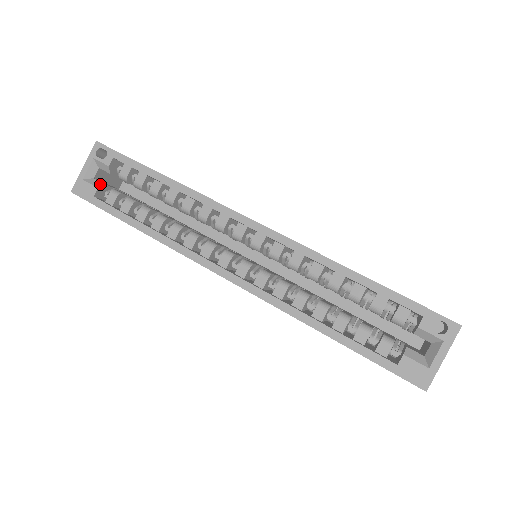
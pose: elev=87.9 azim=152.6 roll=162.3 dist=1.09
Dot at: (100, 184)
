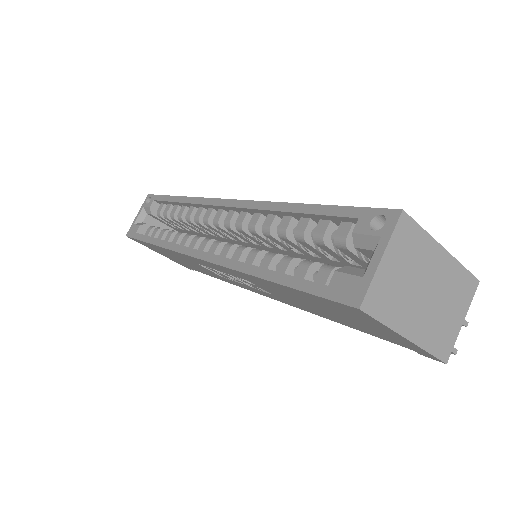
Dot at: (143, 224)
